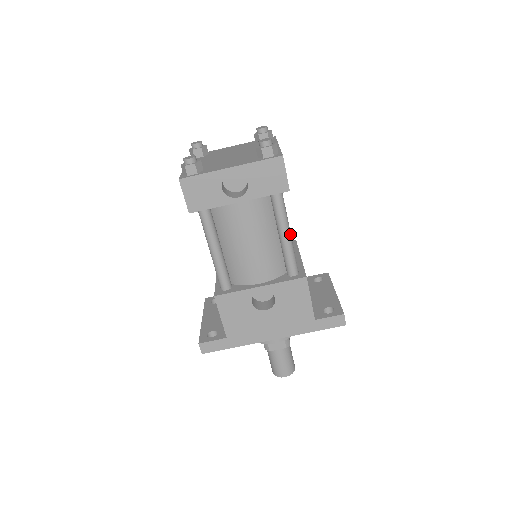
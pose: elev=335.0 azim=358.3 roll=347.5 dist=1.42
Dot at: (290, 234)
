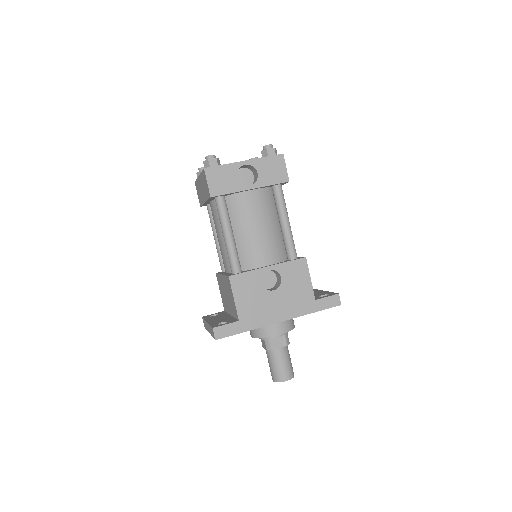
Dot at: (289, 222)
